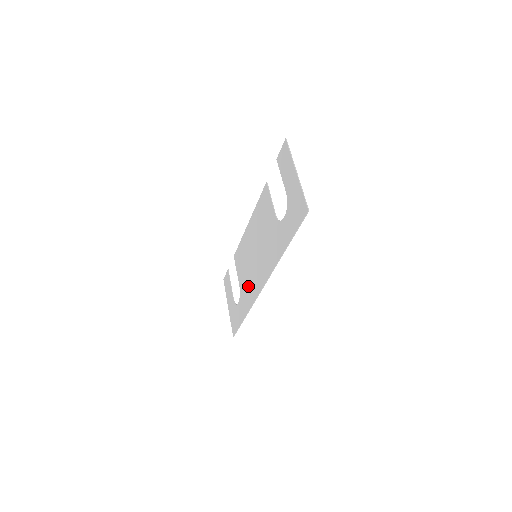
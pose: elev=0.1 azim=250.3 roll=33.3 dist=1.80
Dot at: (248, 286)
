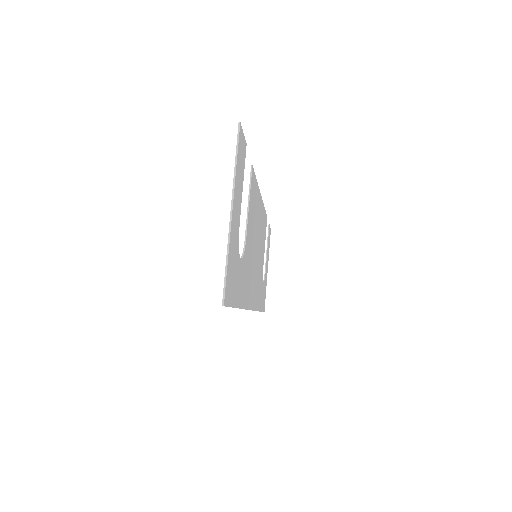
Dot at: occluded
